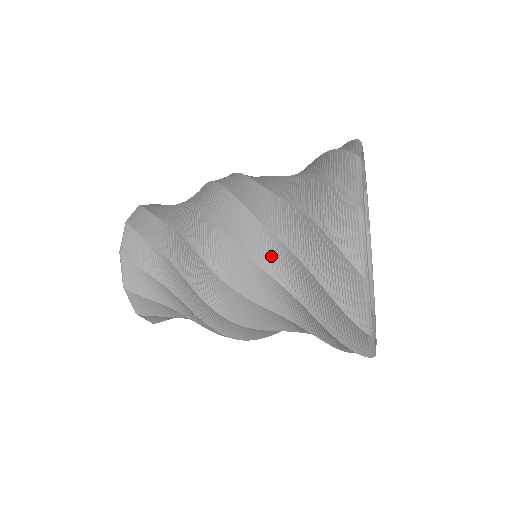
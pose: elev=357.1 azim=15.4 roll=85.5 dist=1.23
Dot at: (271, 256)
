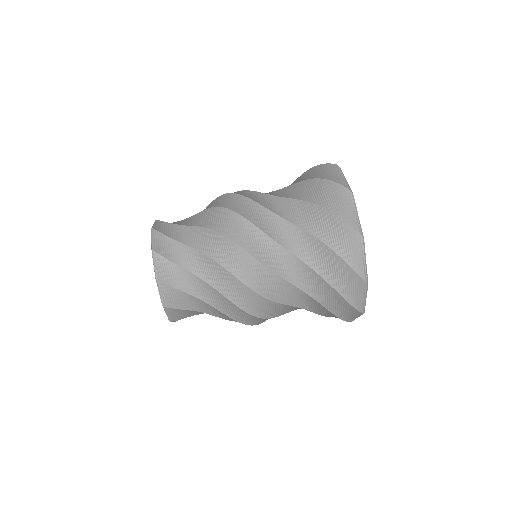
Dot at: (286, 236)
